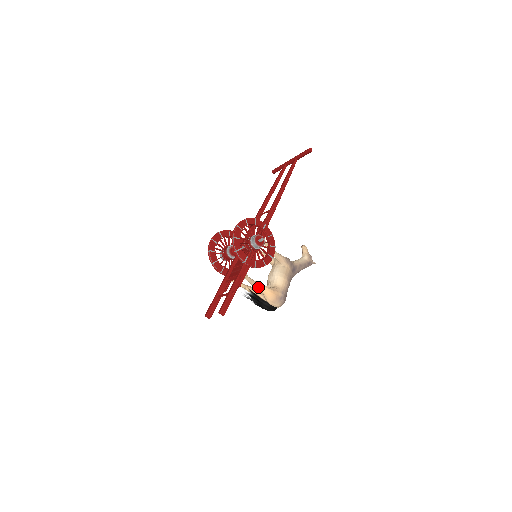
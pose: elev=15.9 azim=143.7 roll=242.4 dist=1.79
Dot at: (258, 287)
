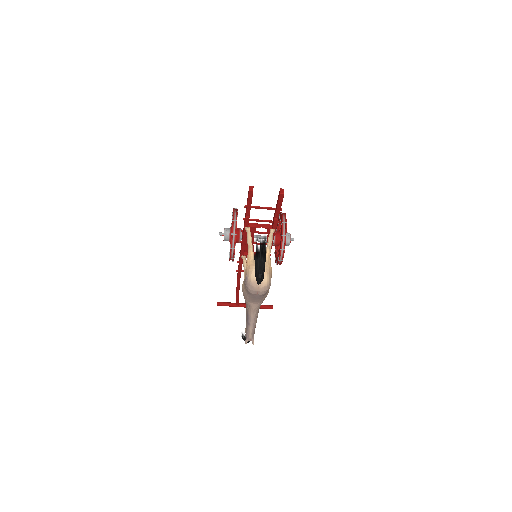
Dot at: (270, 249)
